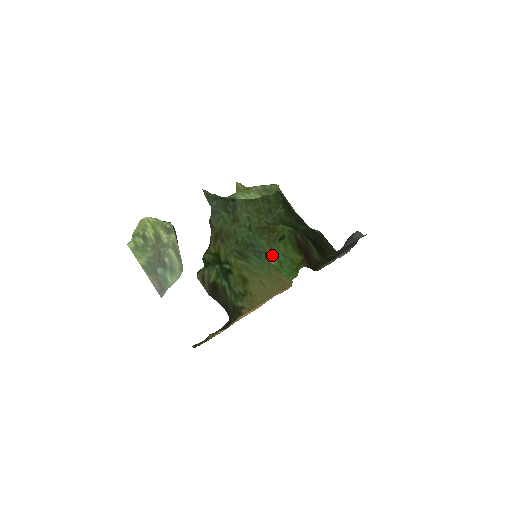
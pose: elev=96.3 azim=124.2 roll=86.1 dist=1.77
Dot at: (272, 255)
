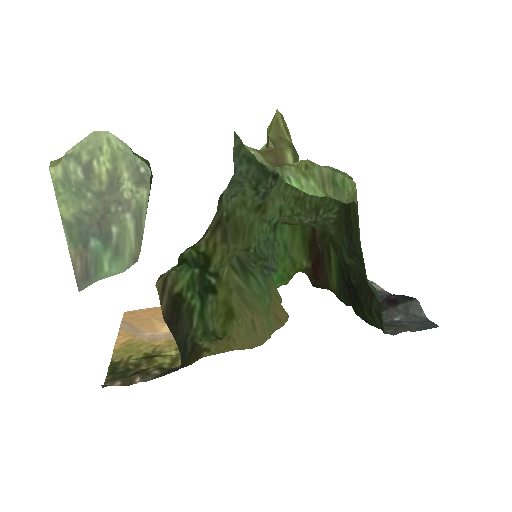
Dot at: occluded
